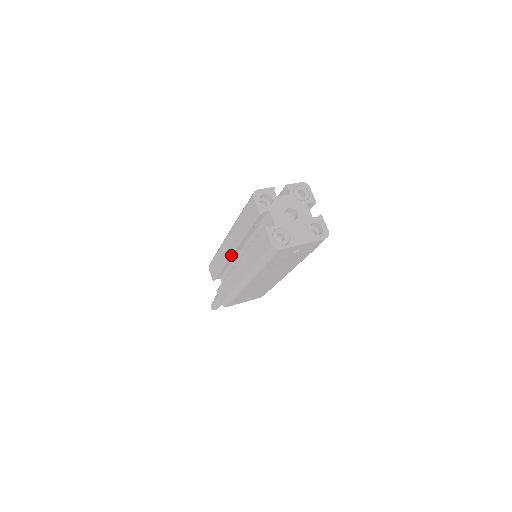
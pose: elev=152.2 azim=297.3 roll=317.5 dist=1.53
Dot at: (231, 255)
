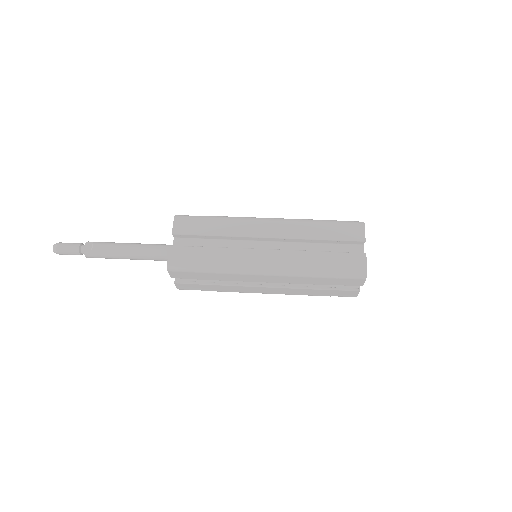
Dot at: occluded
